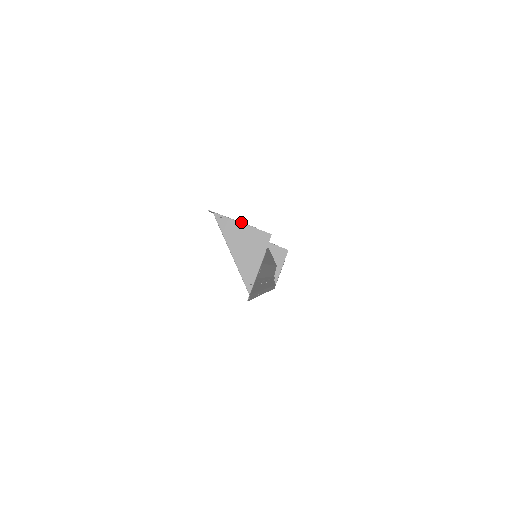
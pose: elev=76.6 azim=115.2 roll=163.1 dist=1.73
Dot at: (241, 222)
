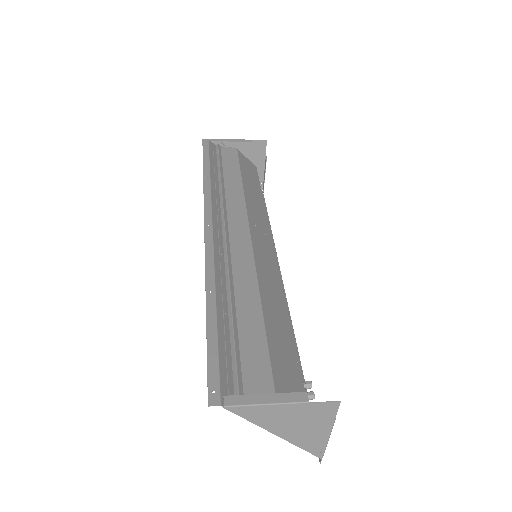
Dot at: (280, 404)
